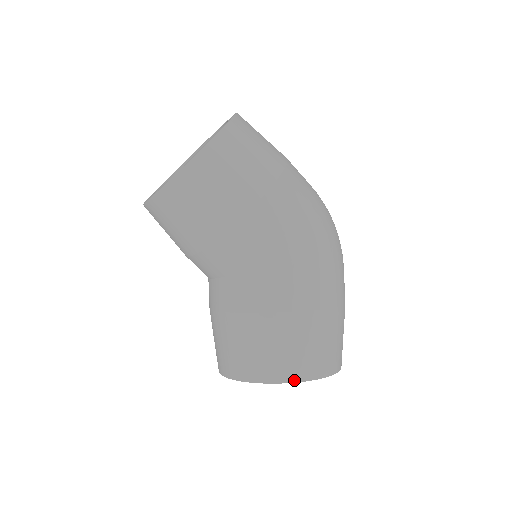
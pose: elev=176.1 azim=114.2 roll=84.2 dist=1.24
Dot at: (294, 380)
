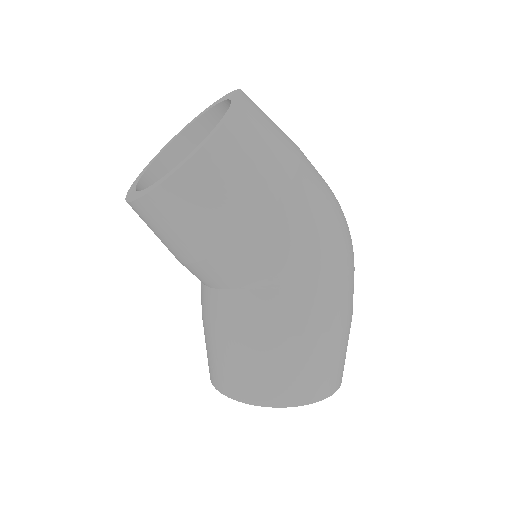
Dot at: (293, 404)
